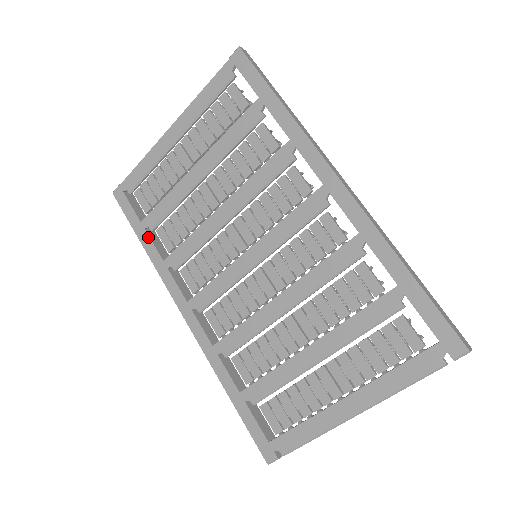
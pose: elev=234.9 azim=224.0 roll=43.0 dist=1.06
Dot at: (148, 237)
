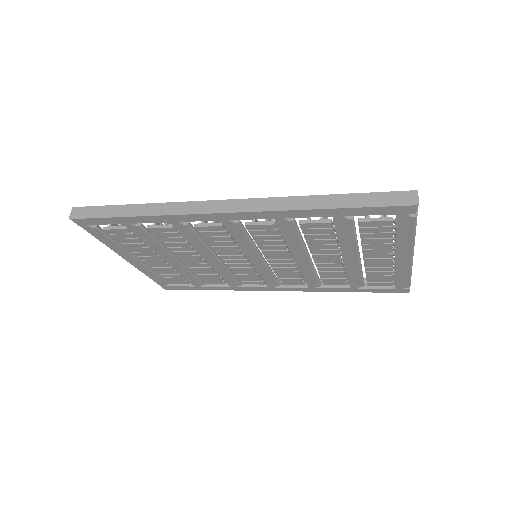
Dot at: (208, 287)
